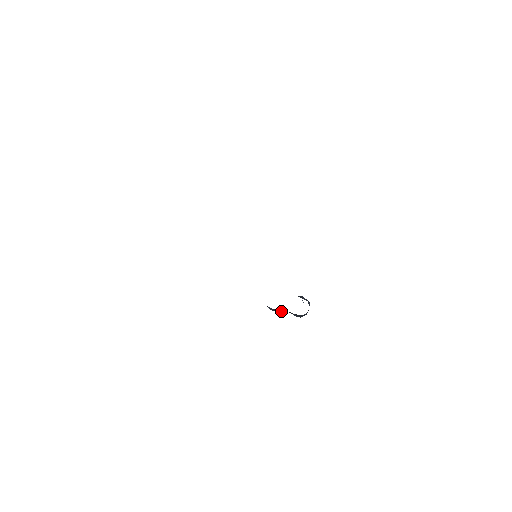
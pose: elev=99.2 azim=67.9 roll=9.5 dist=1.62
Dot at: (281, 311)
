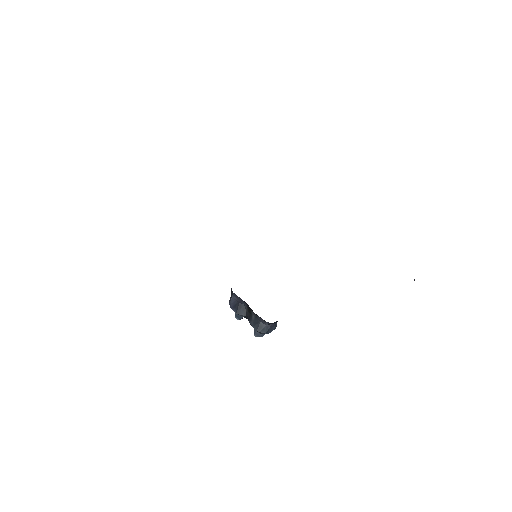
Dot at: (241, 312)
